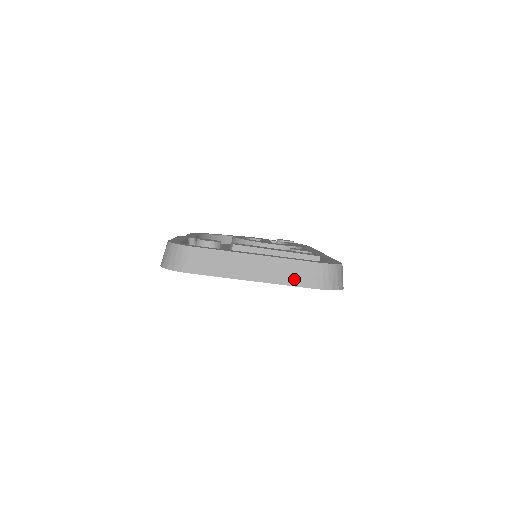
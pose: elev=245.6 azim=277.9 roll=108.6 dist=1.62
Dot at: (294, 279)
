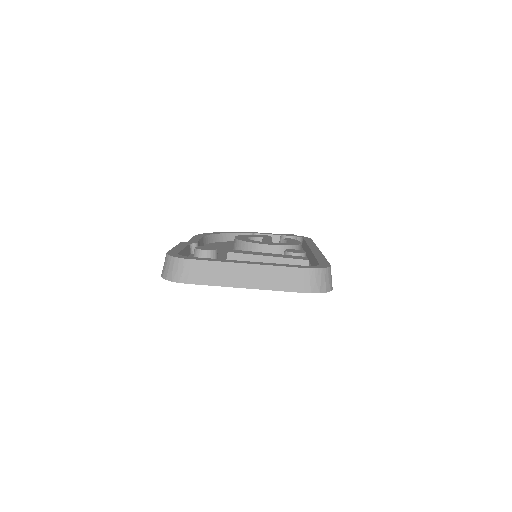
Dot at: (283, 285)
